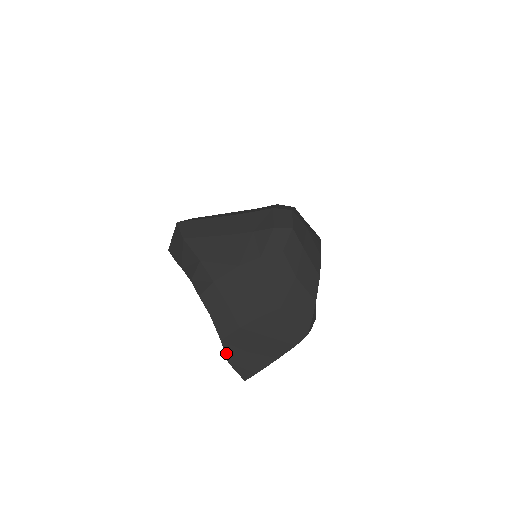
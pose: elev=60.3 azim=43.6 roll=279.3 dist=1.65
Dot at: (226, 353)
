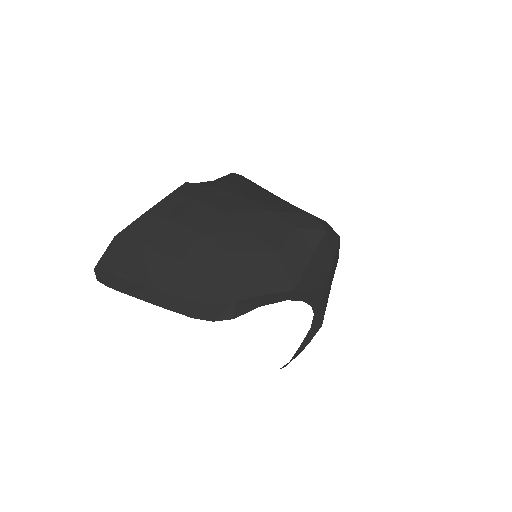
Dot at: (128, 227)
